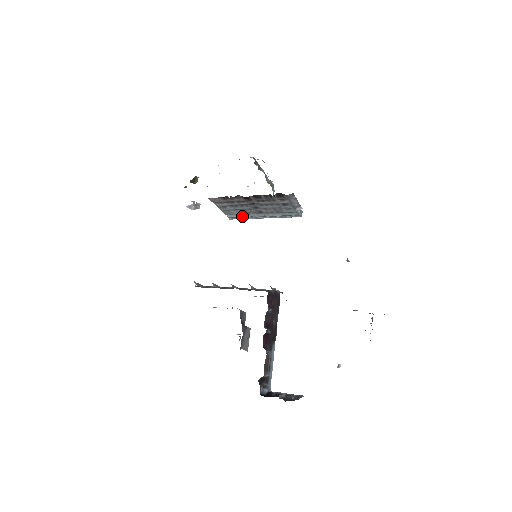
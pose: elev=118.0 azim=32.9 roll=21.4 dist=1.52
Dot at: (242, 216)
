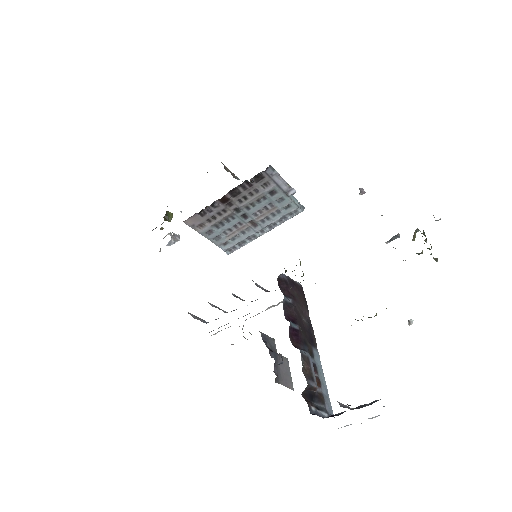
Dot at: (238, 241)
